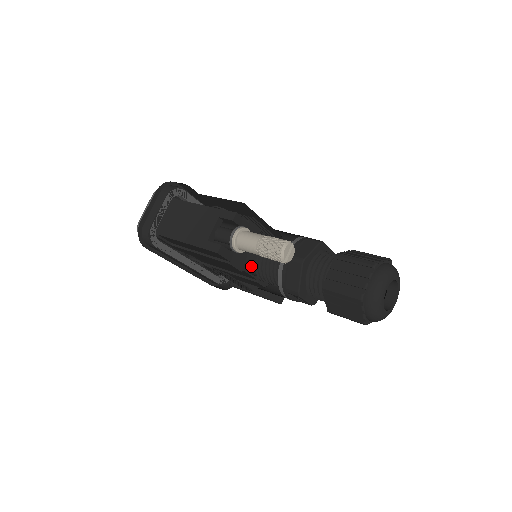
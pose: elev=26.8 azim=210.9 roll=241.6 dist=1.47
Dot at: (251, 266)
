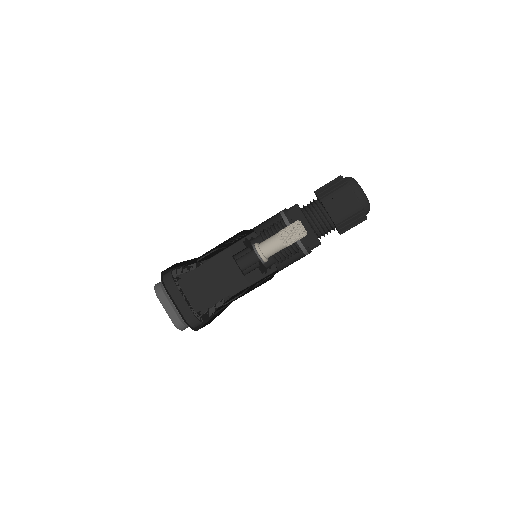
Dot at: (268, 263)
